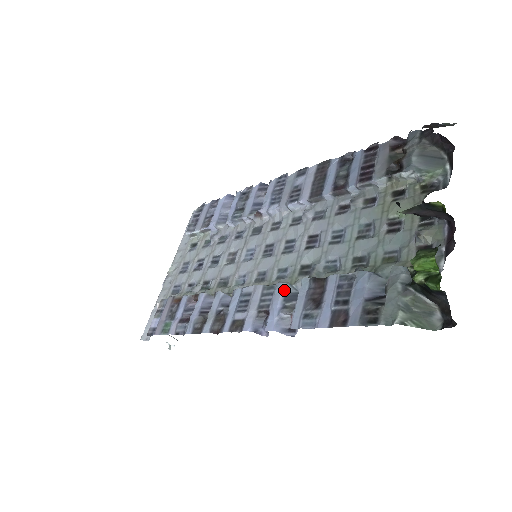
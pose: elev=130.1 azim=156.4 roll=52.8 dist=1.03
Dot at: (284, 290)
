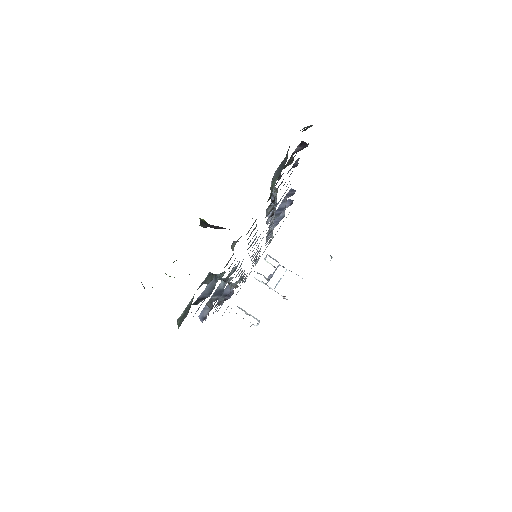
Dot at: (218, 286)
